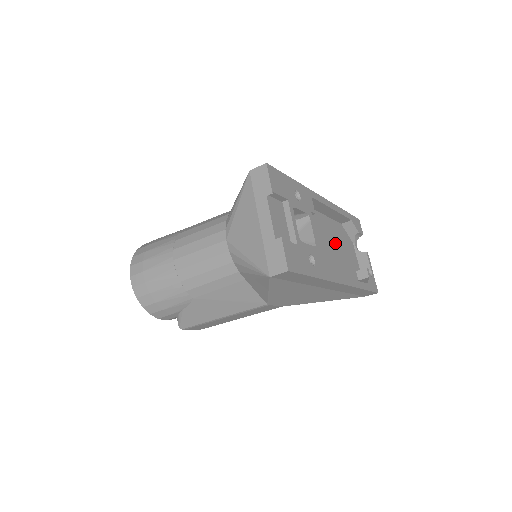
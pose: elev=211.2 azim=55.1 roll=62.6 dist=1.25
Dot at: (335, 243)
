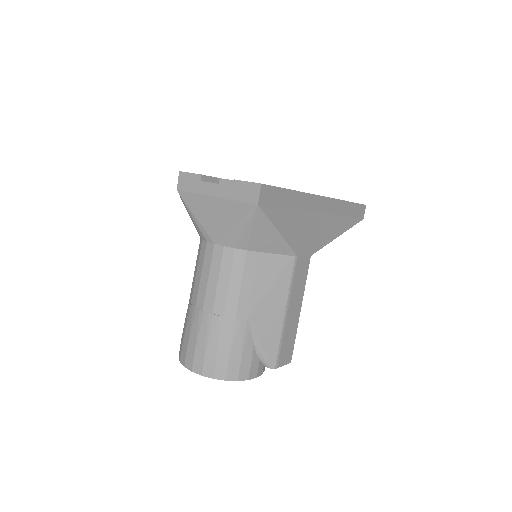
Dot at: occluded
